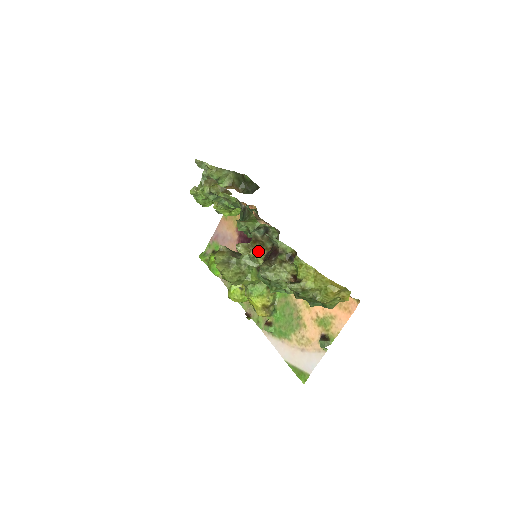
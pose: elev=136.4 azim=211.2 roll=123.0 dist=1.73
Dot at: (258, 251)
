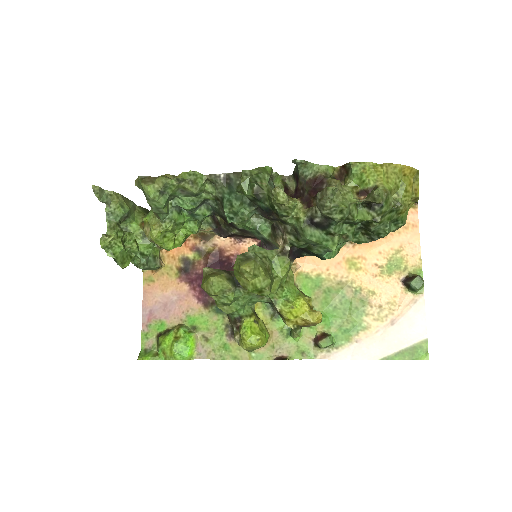
Dot at: (293, 199)
